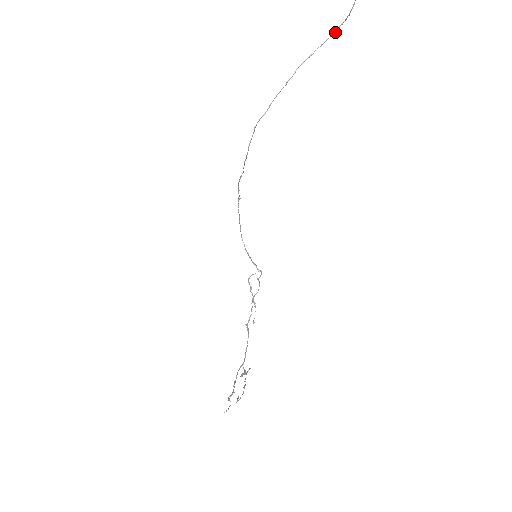
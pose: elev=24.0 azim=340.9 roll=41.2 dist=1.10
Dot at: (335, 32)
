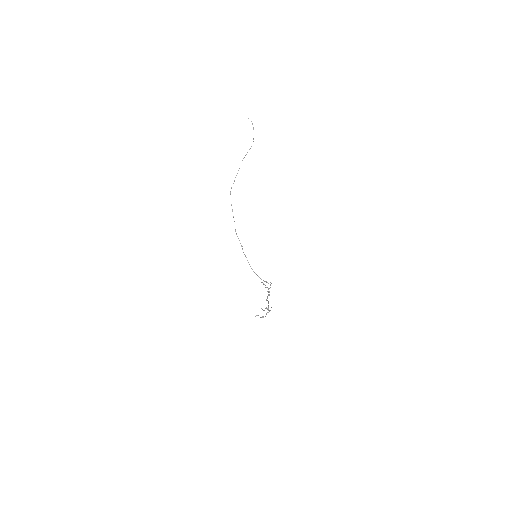
Dot at: occluded
